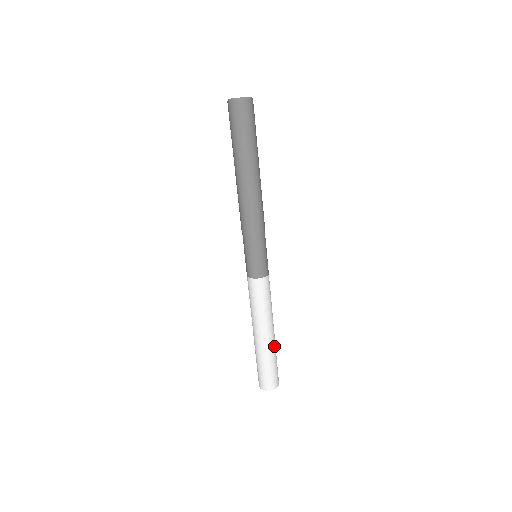
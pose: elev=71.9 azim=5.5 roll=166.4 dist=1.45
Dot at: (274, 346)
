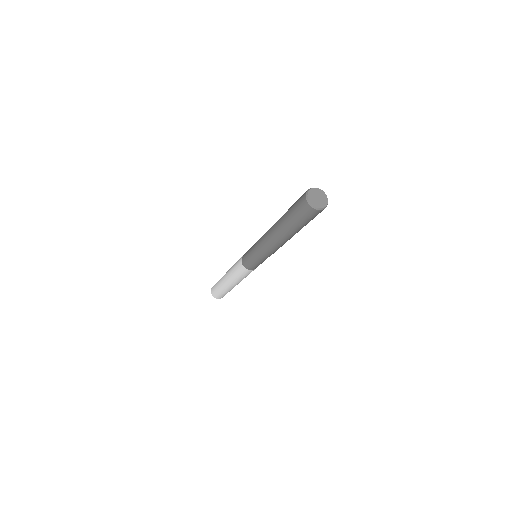
Dot at: (232, 288)
